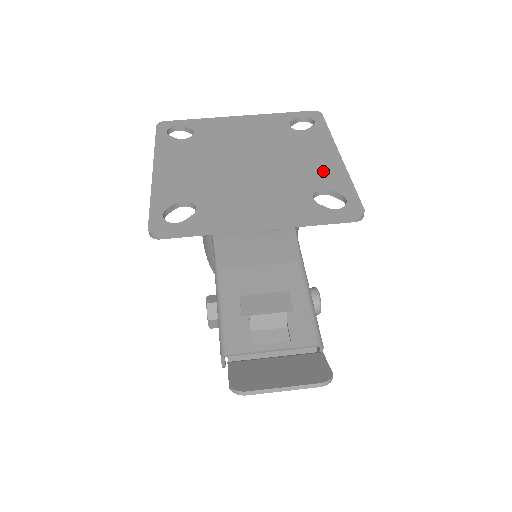
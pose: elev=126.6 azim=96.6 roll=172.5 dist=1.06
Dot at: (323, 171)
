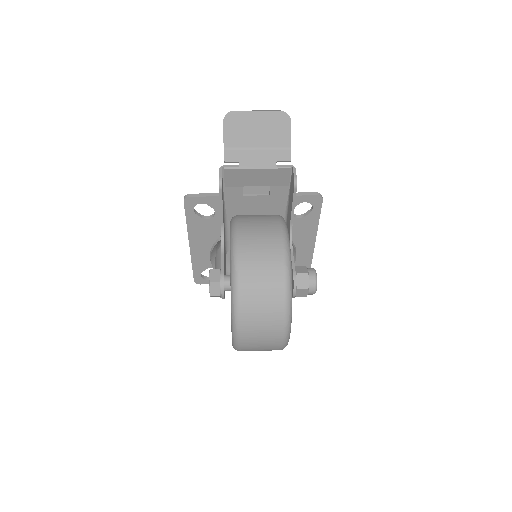
Dot at: (301, 229)
